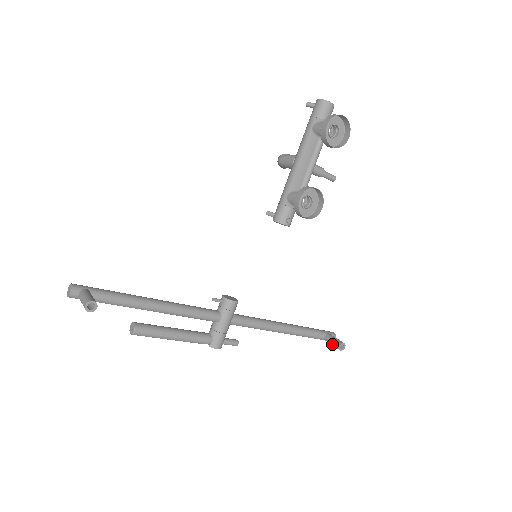
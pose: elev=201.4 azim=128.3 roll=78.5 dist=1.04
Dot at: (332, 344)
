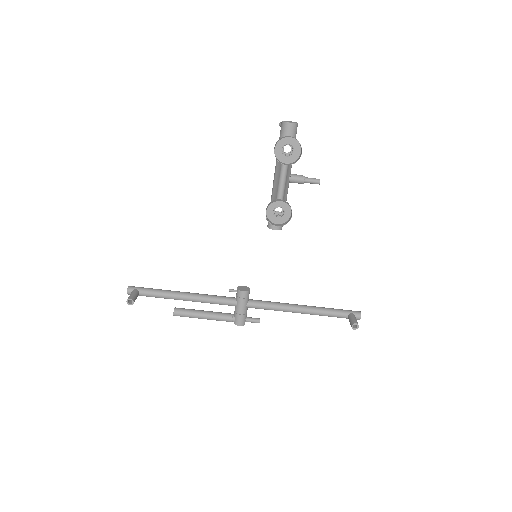
Dot at: (350, 323)
